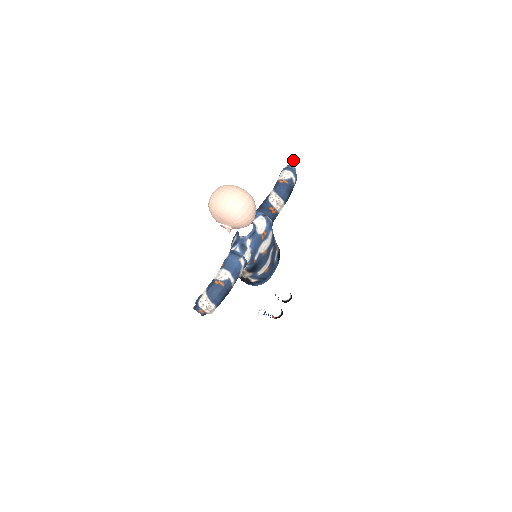
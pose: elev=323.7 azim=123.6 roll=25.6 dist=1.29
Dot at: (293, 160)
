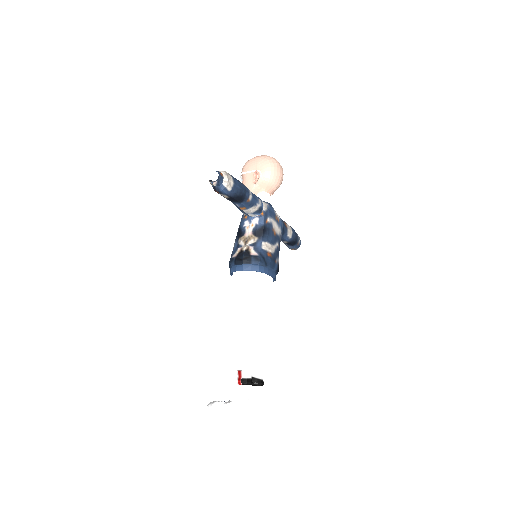
Dot at: occluded
